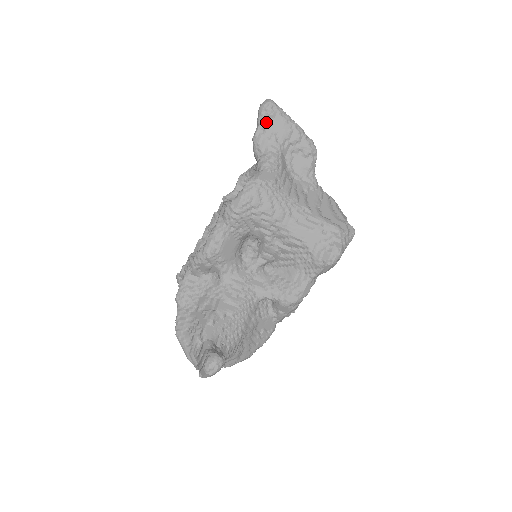
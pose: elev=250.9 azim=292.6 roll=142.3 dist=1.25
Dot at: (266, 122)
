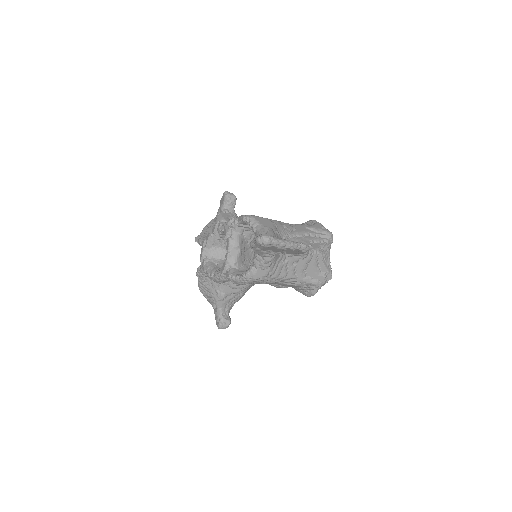
Dot at: (262, 247)
